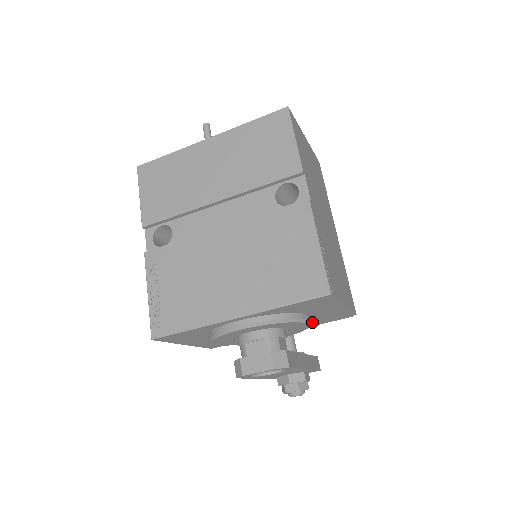
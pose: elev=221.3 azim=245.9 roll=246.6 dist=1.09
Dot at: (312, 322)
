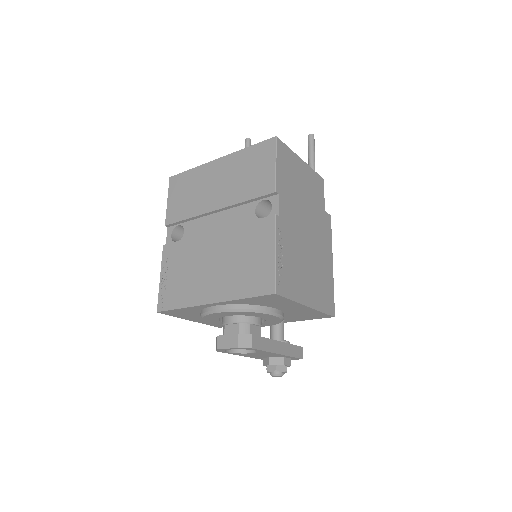
Dot at: (290, 316)
